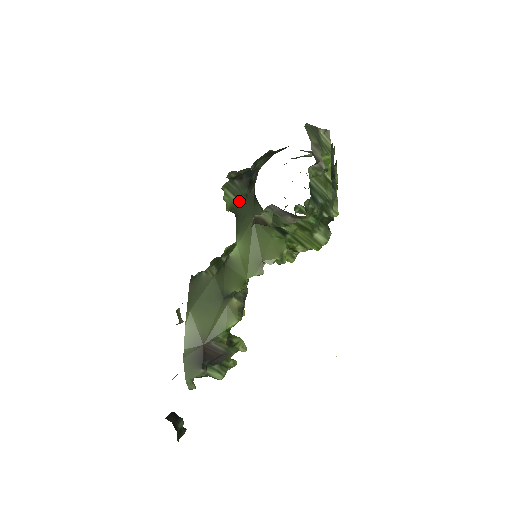
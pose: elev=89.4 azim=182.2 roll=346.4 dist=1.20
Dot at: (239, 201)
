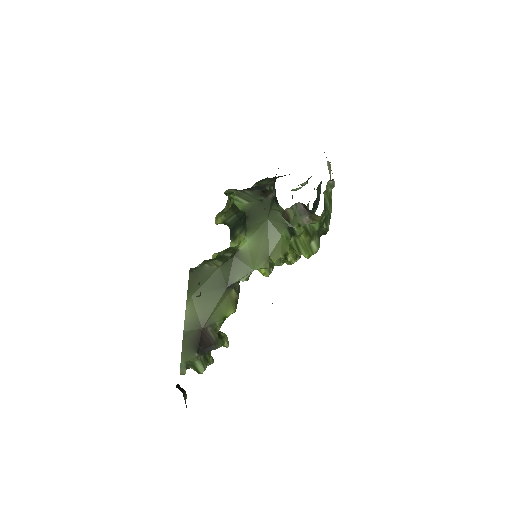
Dot at: (253, 205)
